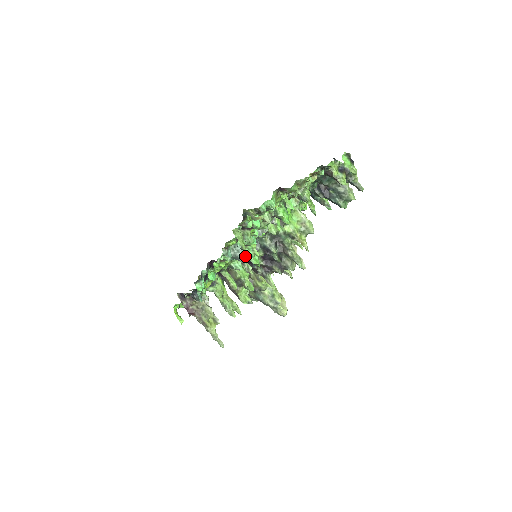
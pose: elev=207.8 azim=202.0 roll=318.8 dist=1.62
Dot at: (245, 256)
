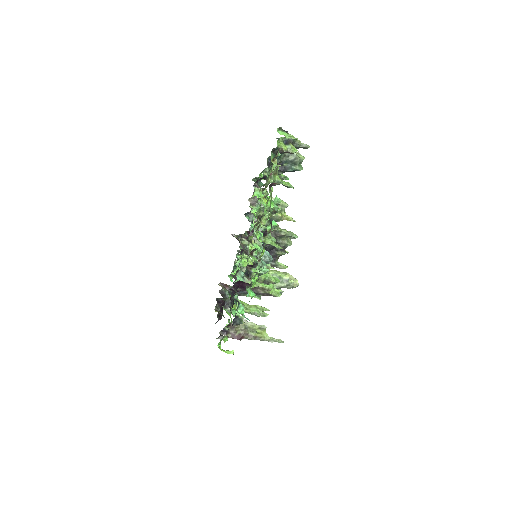
Dot at: (271, 257)
